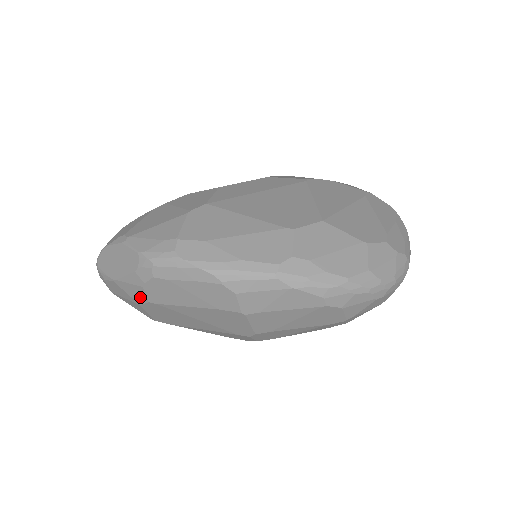
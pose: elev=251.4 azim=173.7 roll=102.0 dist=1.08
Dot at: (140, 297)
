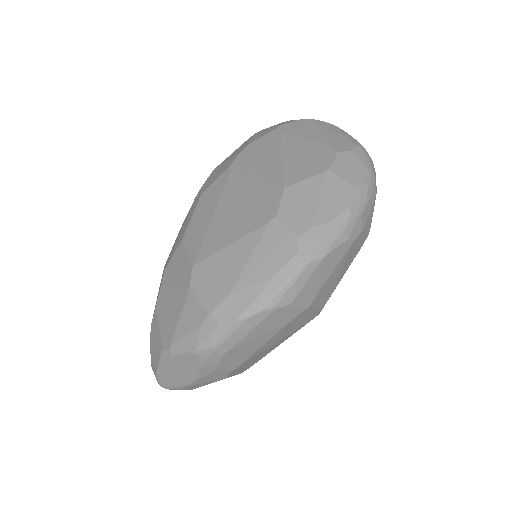
Dot at: (222, 375)
